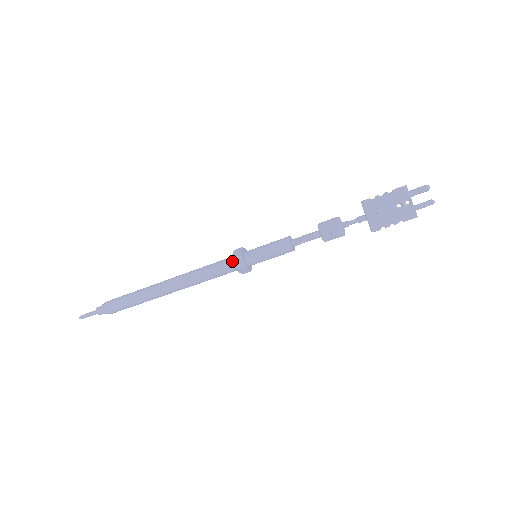
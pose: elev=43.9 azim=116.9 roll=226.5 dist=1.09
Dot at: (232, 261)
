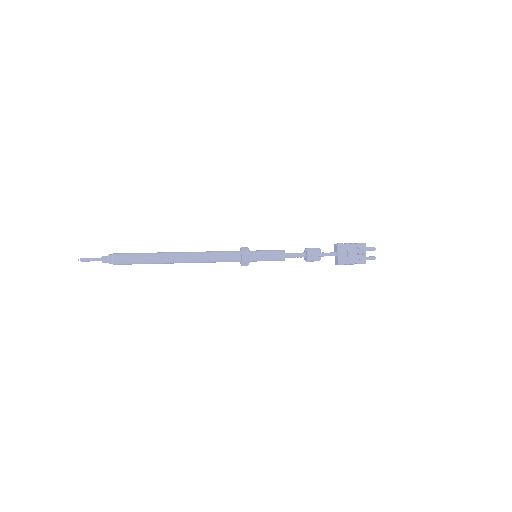
Dot at: (240, 254)
